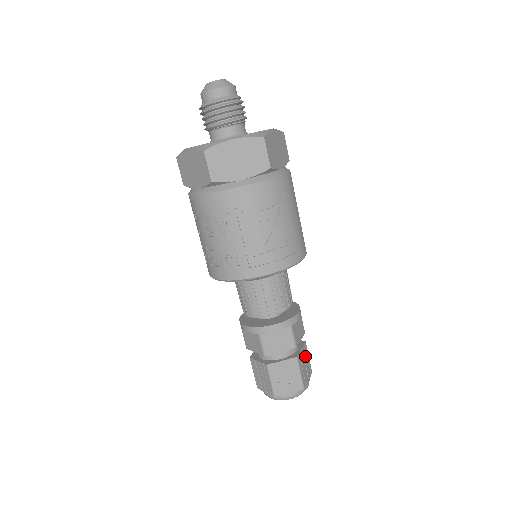
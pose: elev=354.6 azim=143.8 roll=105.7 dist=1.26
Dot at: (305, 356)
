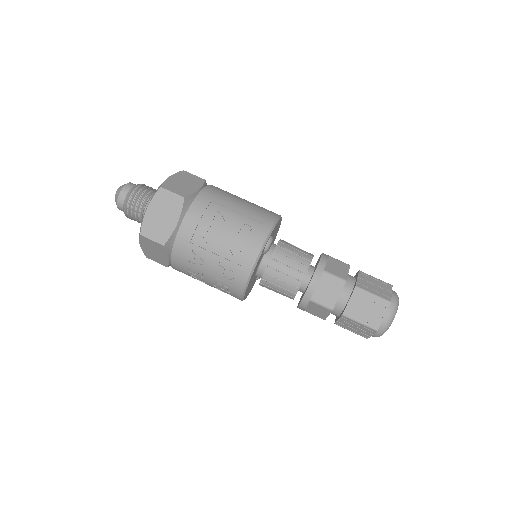
Dot at: (368, 280)
